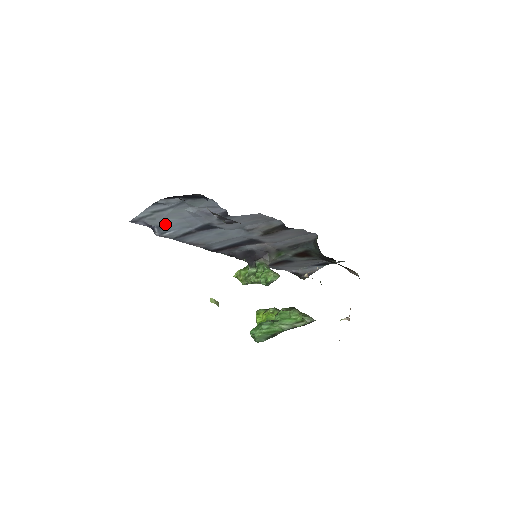
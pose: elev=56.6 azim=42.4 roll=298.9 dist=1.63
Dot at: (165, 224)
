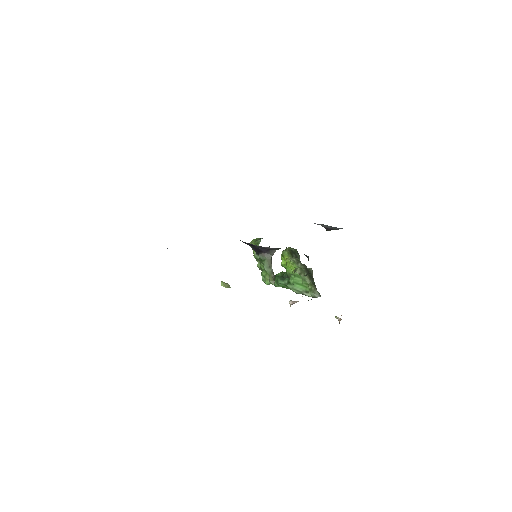
Dot at: occluded
